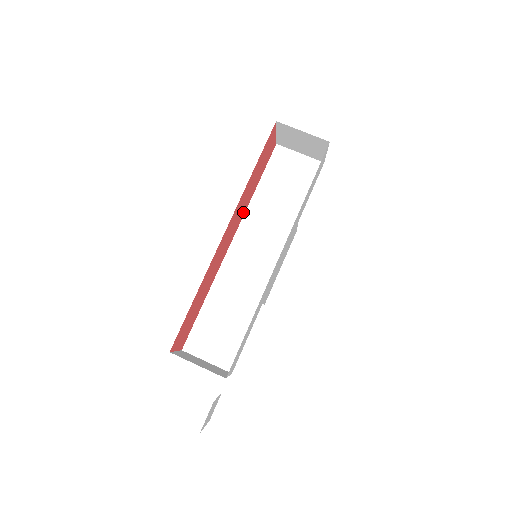
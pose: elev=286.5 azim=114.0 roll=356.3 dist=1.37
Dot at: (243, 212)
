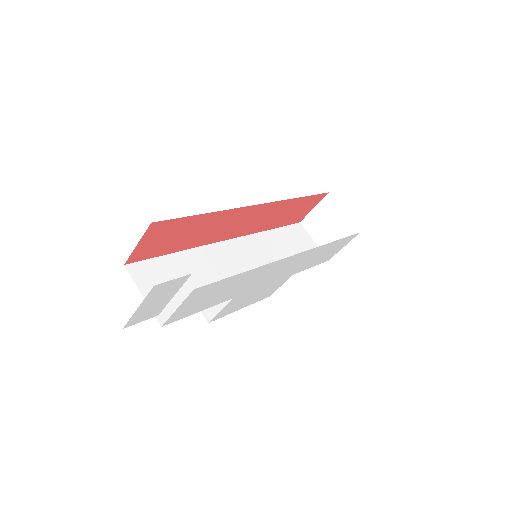
Dot at: (257, 228)
